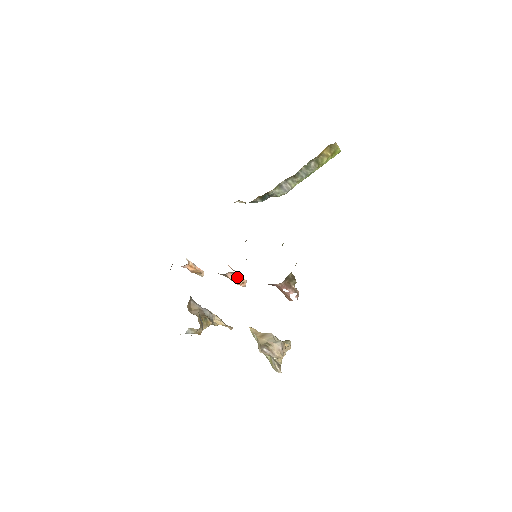
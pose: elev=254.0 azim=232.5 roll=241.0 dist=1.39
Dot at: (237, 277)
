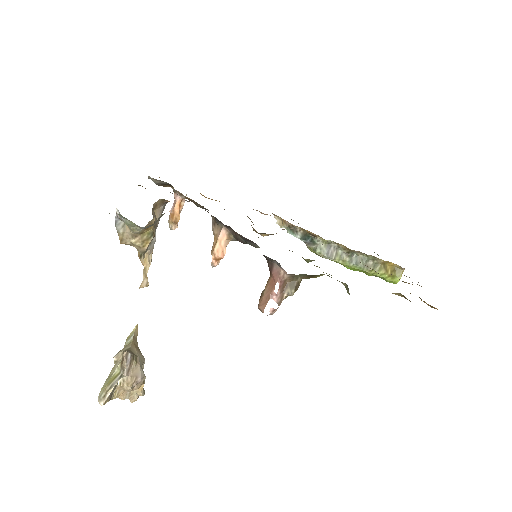
Dot at: (224, 245)
